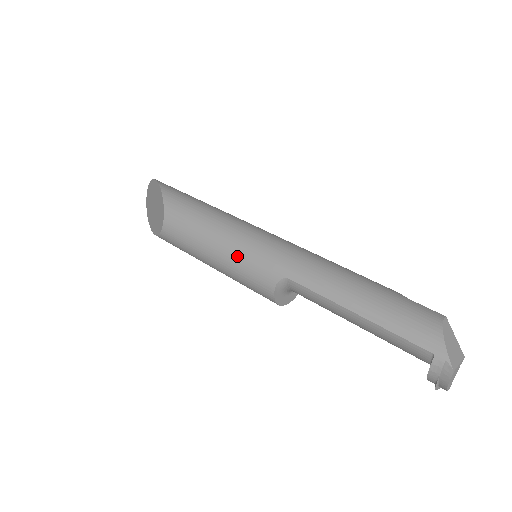
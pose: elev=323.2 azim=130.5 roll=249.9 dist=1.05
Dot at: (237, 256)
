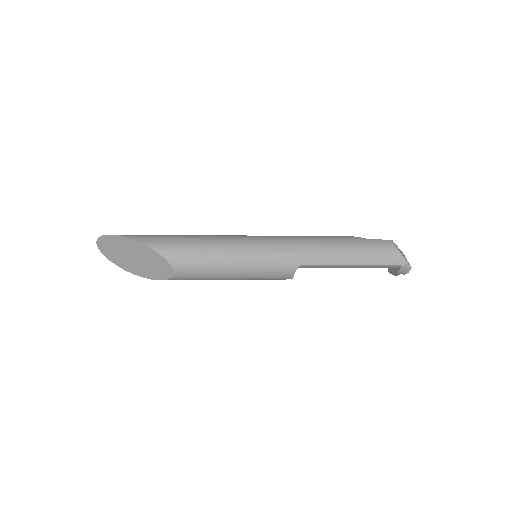
Dot at: (258, 268)
